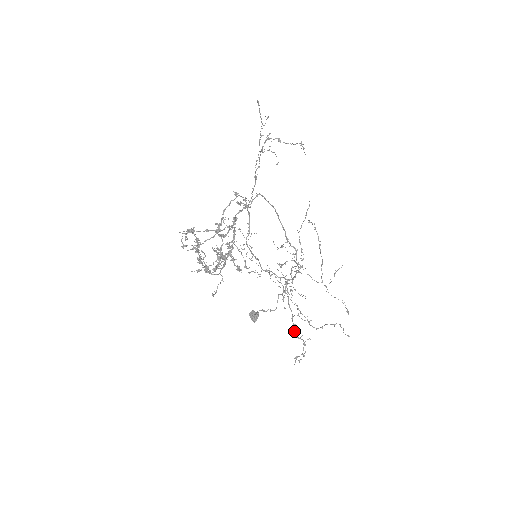
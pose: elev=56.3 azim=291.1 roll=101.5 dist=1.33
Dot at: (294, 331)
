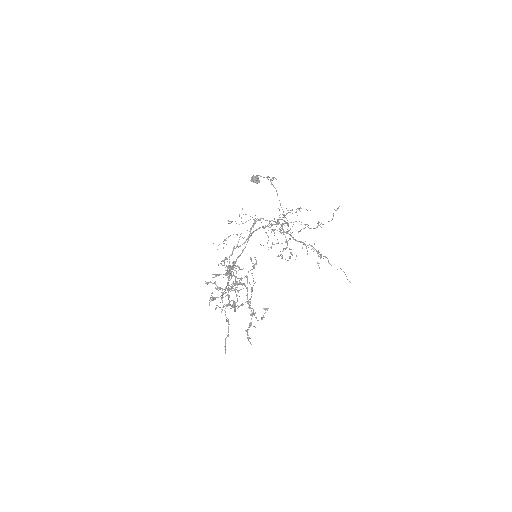
Dot at: occluded
